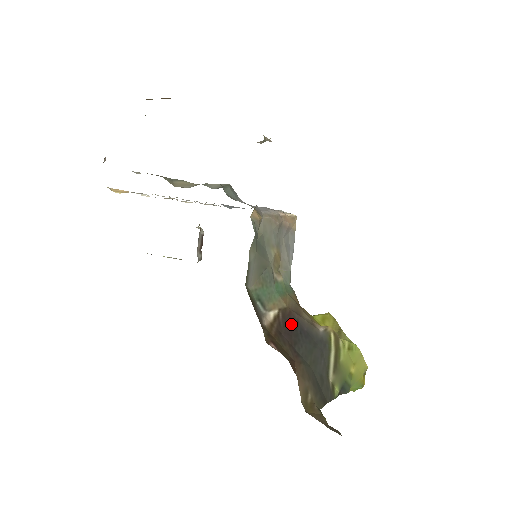
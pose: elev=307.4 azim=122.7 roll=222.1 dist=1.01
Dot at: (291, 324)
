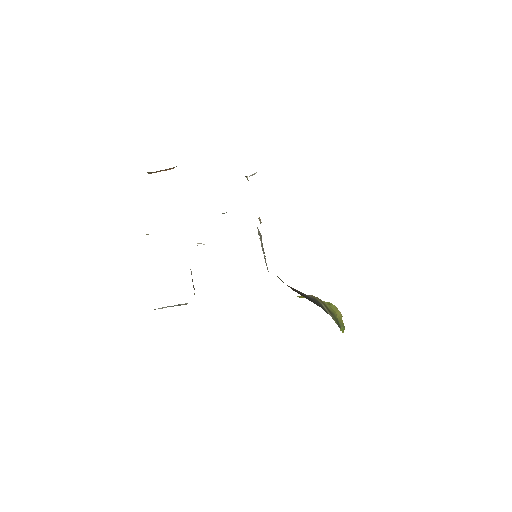
Dot at: (295, 290)
